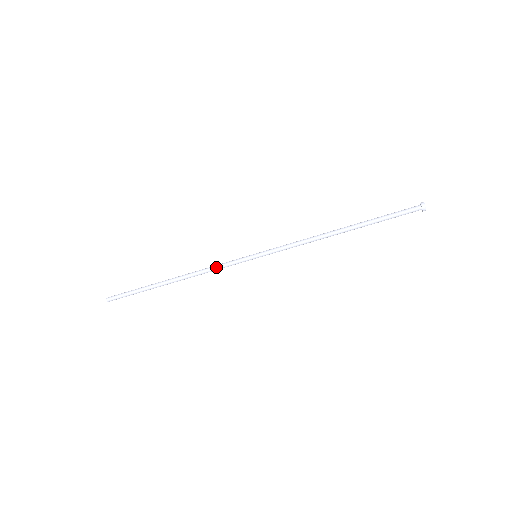
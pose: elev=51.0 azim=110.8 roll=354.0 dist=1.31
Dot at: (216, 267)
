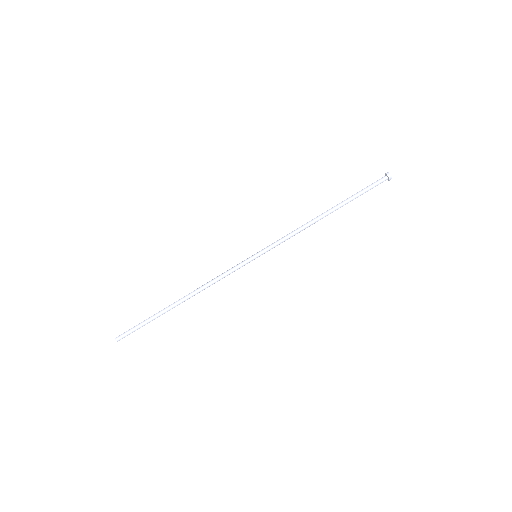
Dot at: (221, 276)
